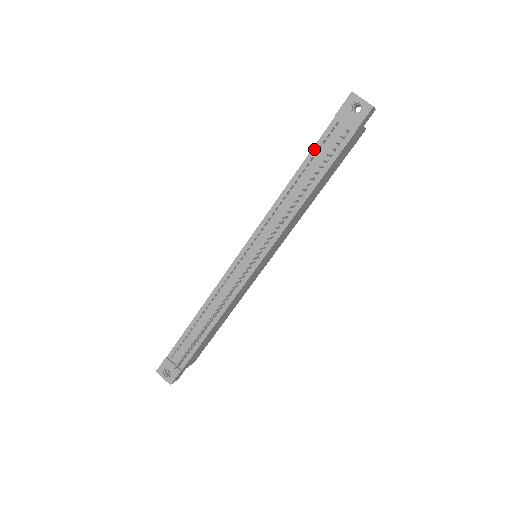
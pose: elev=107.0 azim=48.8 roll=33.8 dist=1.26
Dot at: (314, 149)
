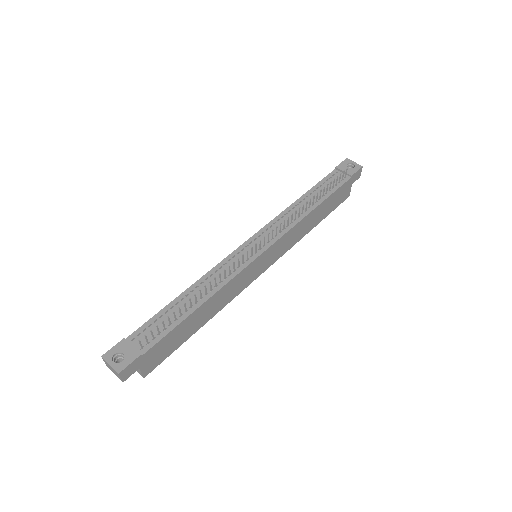
Dot at: (319, 183)
